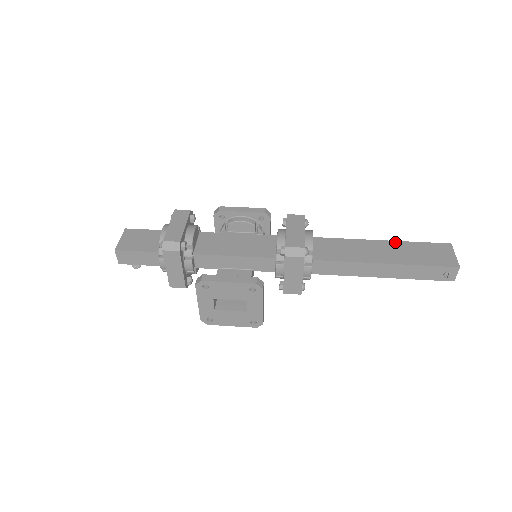
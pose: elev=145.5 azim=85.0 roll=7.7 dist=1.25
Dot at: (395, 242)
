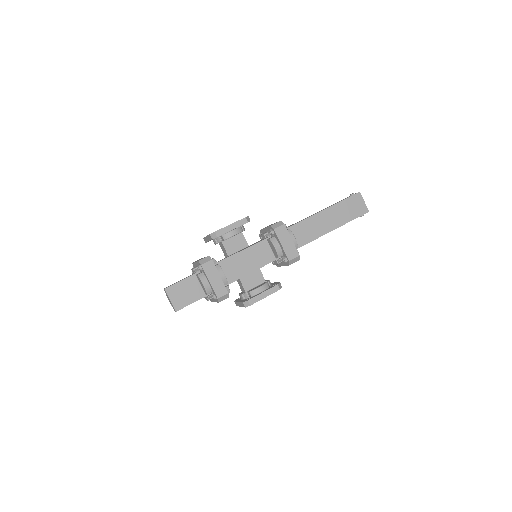
Dot at: (332, 207)
